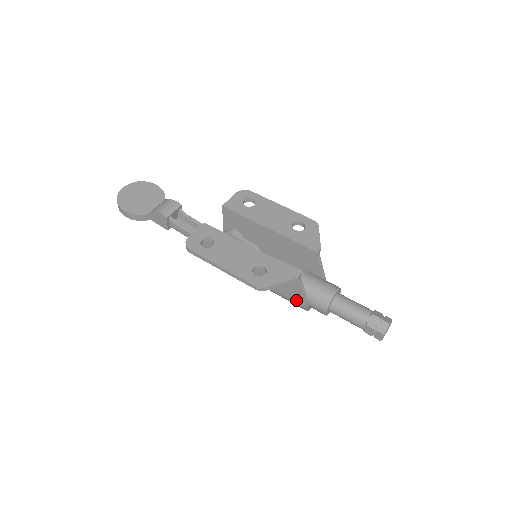
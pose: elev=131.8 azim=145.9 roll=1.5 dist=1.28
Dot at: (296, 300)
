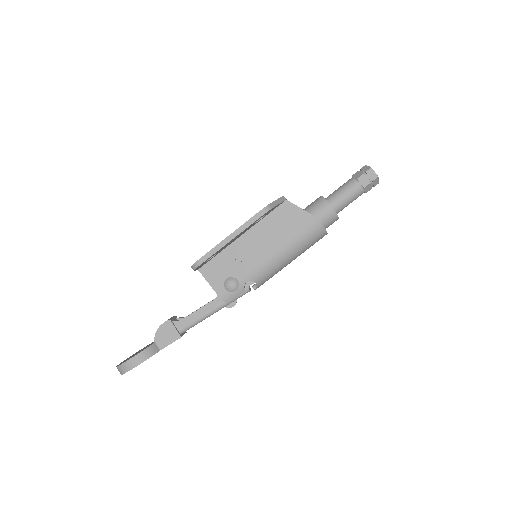
Dot at: (306, 224)
